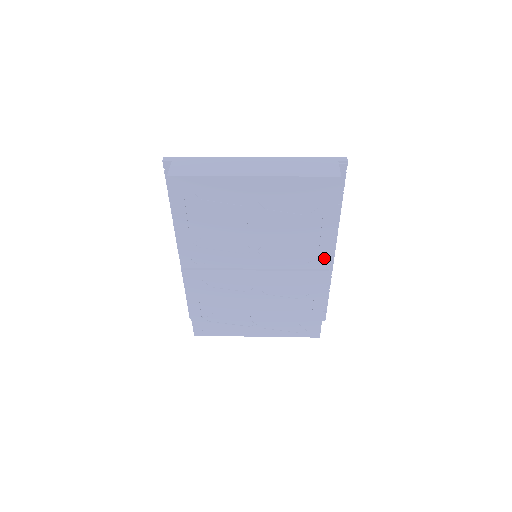
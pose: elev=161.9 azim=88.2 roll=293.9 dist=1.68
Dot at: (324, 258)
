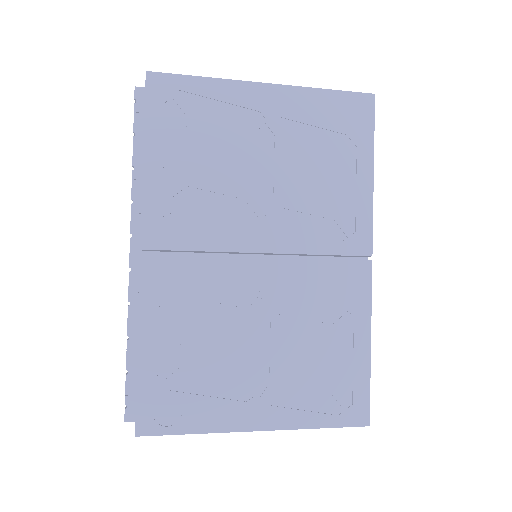
Dot at: (364, 233)
